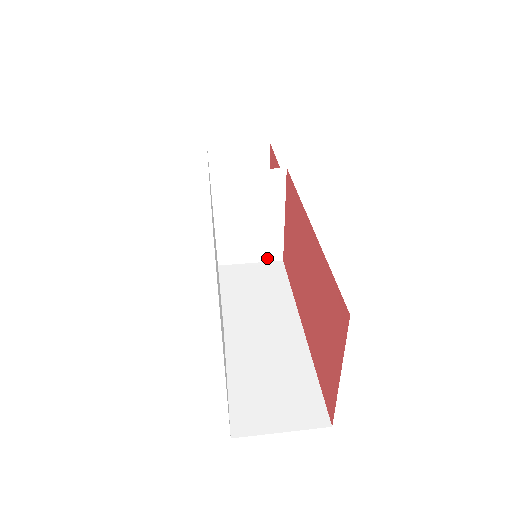
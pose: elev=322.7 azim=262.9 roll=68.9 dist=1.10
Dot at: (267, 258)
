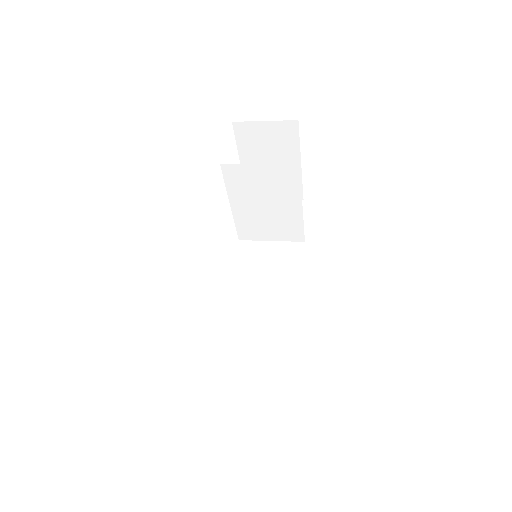
Dot at: (288, 238)
